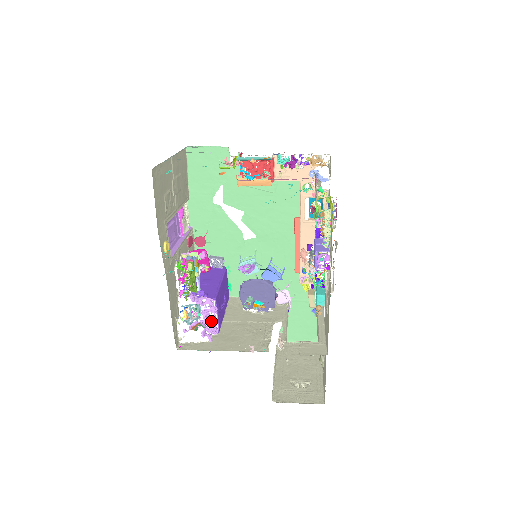
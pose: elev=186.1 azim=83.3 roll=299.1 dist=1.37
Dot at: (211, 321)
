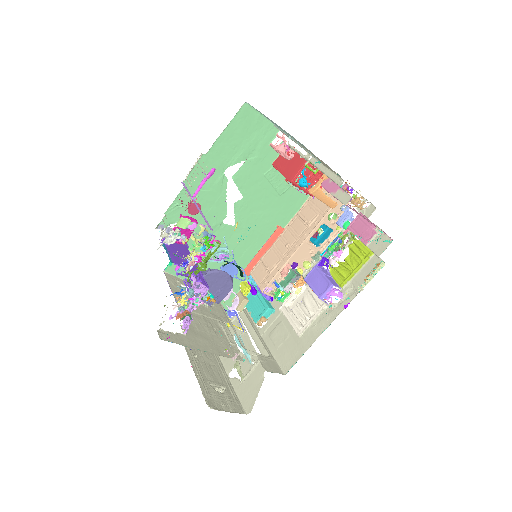
Dot at: (190, 310)
